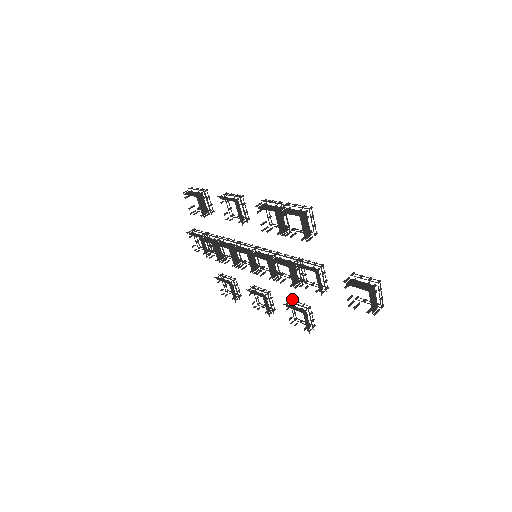
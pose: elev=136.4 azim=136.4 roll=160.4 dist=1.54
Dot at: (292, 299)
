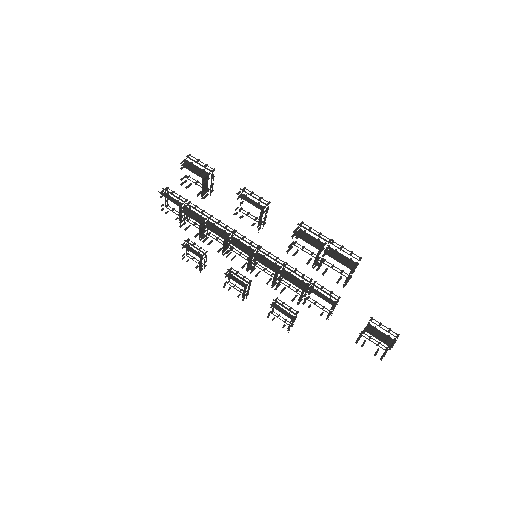
Dot at: occluded
